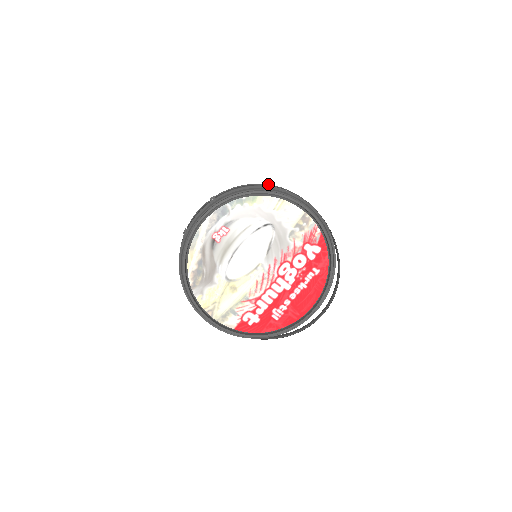
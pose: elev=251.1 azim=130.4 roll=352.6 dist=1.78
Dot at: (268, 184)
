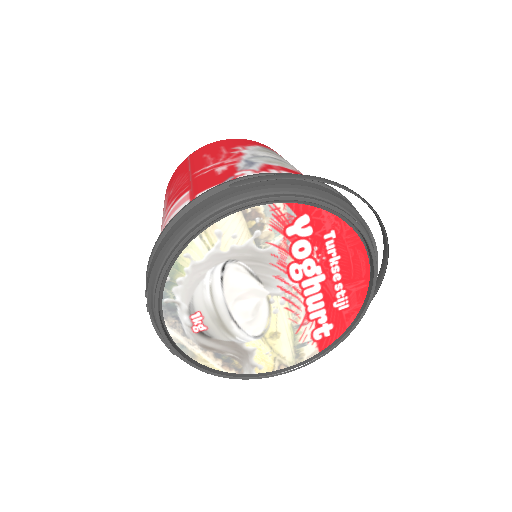
Dot at: (170, 220)
